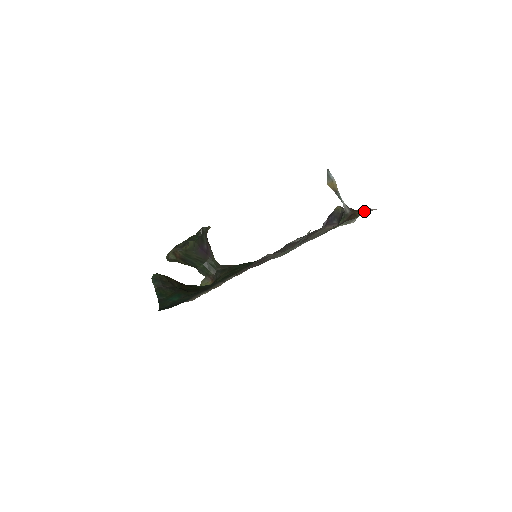
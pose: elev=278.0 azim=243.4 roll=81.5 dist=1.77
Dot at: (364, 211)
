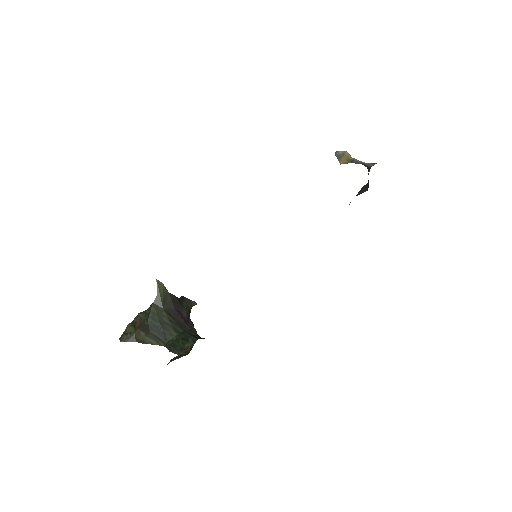
Dot at: occluded
